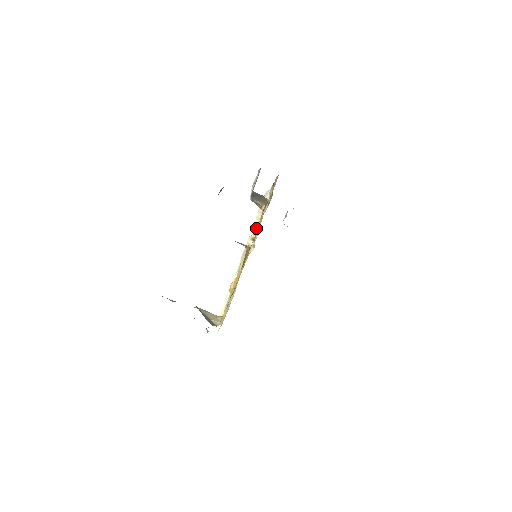
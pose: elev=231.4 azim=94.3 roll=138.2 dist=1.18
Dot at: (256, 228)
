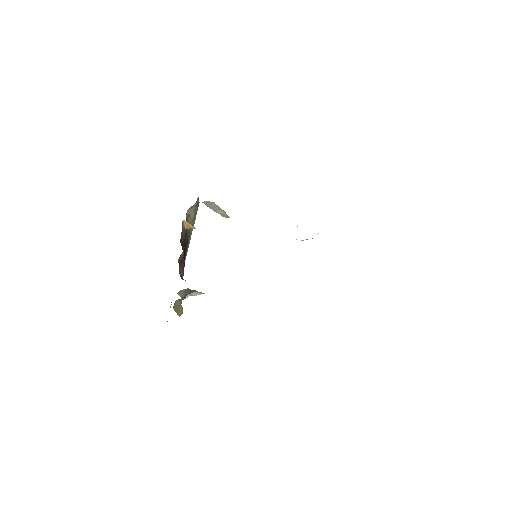
Dot at: occluded
